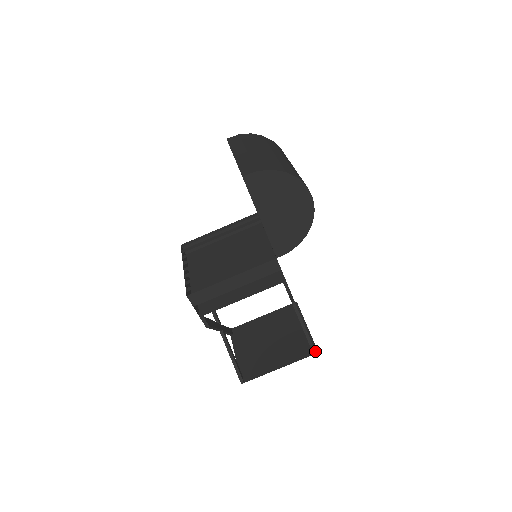
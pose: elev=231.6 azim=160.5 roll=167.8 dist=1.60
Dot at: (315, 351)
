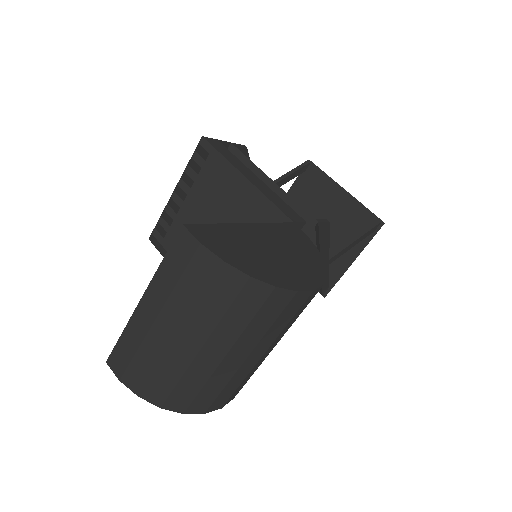
Dot at: (322, 295)
